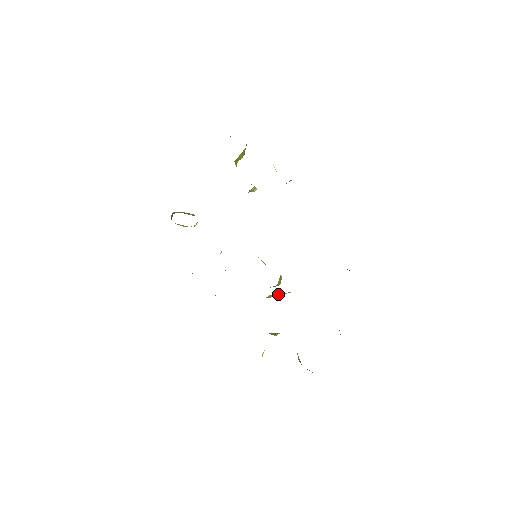
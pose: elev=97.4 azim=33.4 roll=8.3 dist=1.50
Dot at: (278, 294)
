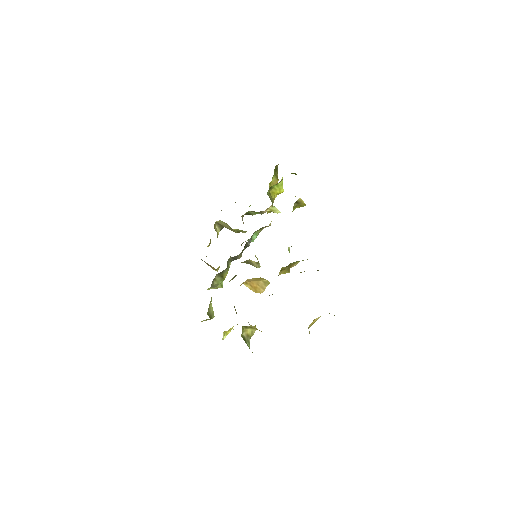
Dot at: (257, 285)
